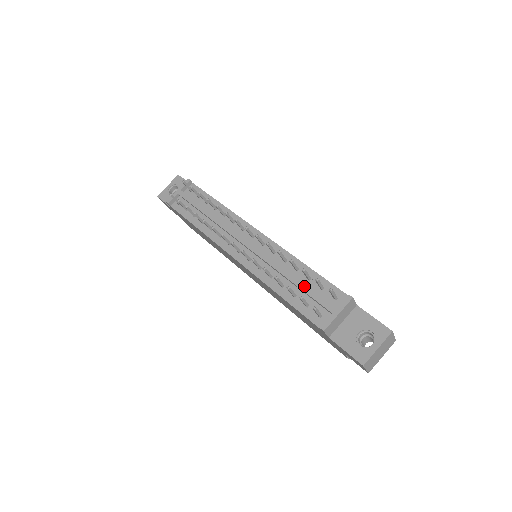
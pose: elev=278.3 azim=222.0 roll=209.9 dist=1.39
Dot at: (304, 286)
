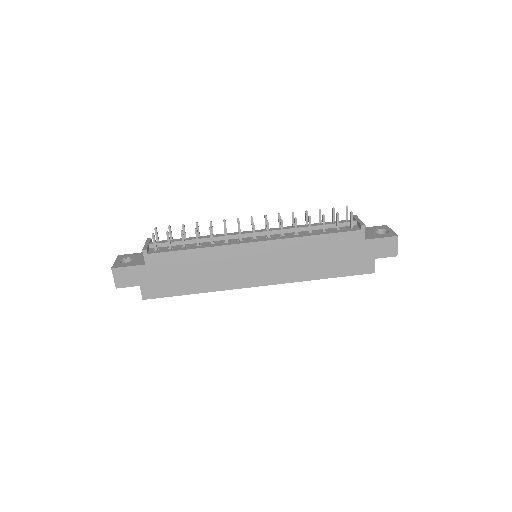
Dot at: (325, 223)
